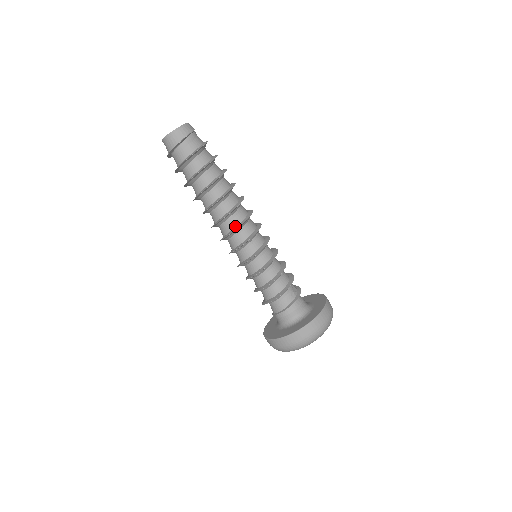
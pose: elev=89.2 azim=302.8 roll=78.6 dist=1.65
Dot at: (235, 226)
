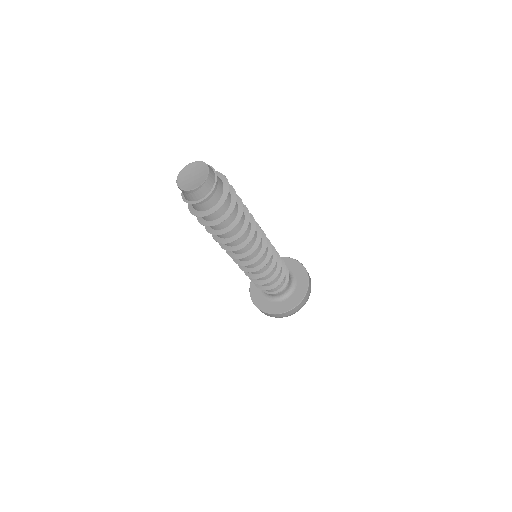
Dot at: (245, 251)
